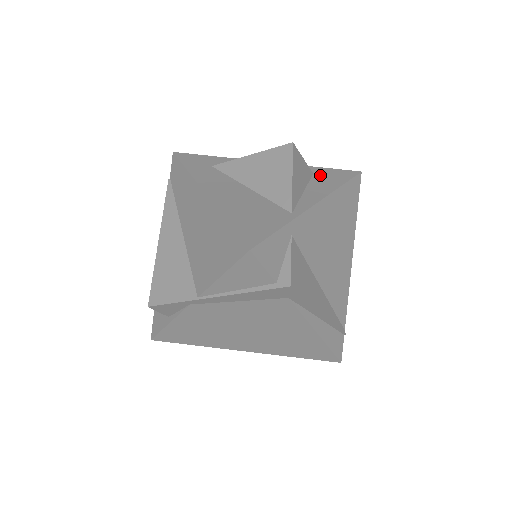
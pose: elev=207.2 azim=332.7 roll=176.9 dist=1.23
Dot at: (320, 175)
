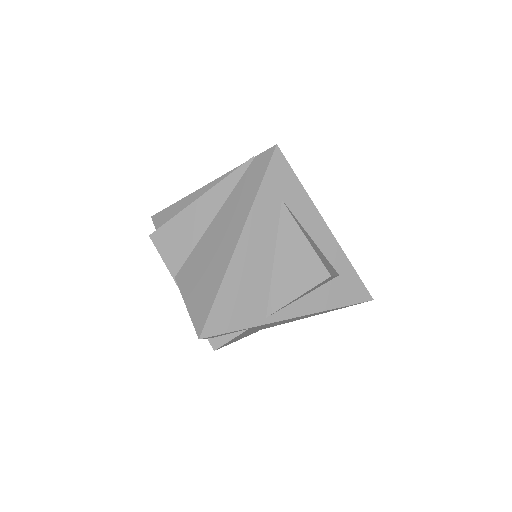
Dot at: (341, 282)
